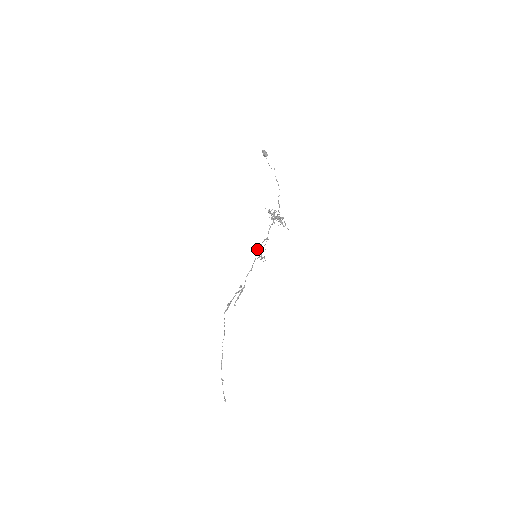
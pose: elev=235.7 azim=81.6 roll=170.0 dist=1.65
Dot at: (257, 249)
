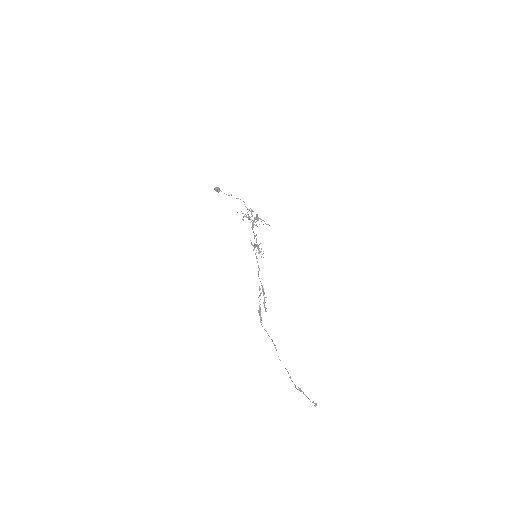
Dot at: (251, 244)
